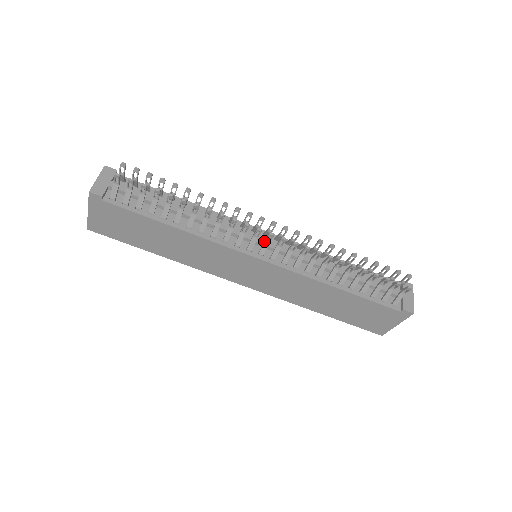
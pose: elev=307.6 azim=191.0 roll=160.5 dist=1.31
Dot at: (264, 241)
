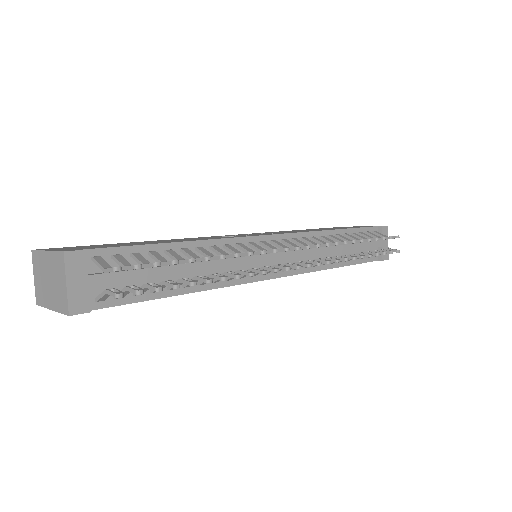
Dot at: occluded
